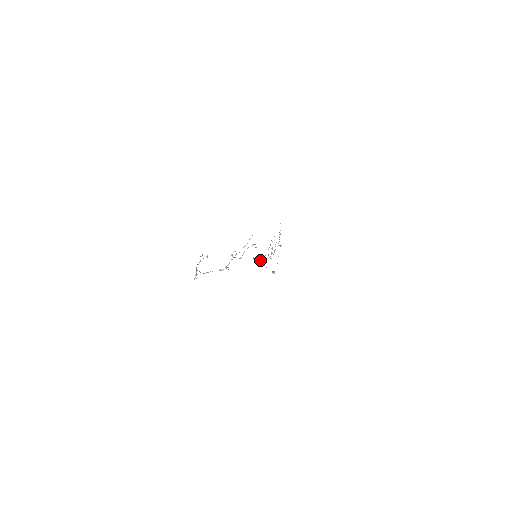
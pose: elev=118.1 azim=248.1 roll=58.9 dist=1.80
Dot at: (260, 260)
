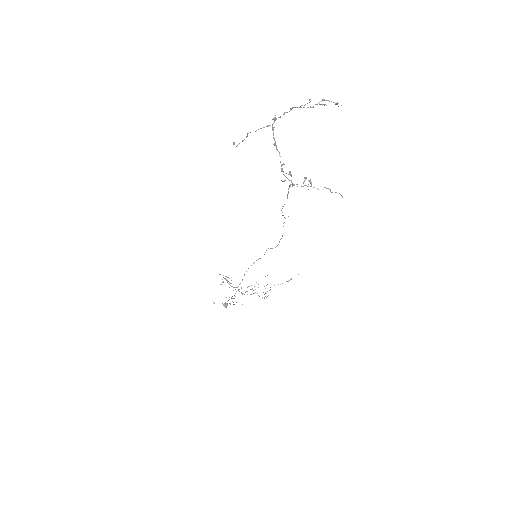
Dot at: occluded
